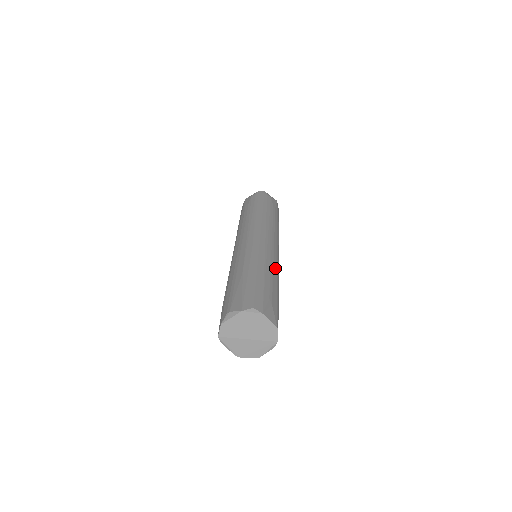
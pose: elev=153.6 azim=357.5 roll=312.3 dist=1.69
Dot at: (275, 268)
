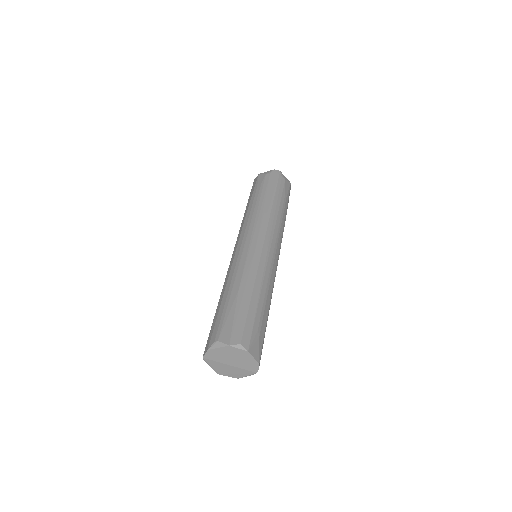
Dot at: (271, 284)
